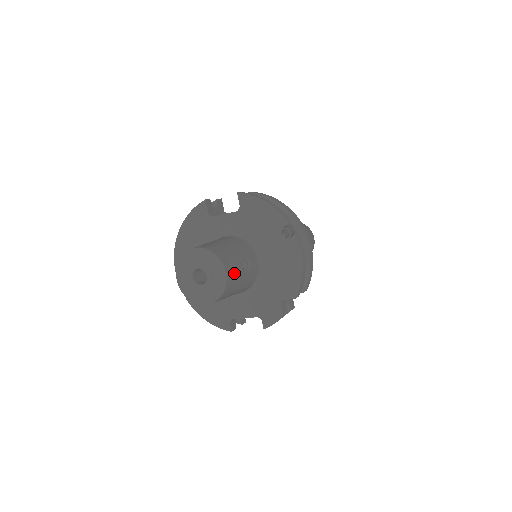
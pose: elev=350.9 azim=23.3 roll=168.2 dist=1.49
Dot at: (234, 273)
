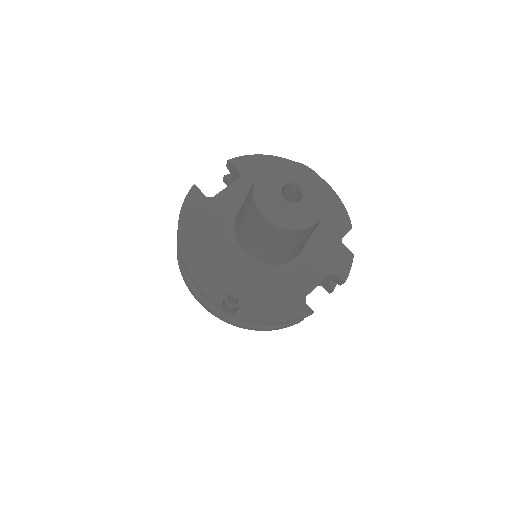
Dot at: occluded
